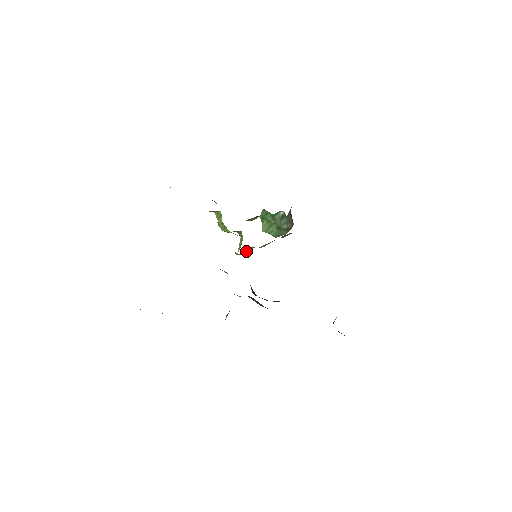
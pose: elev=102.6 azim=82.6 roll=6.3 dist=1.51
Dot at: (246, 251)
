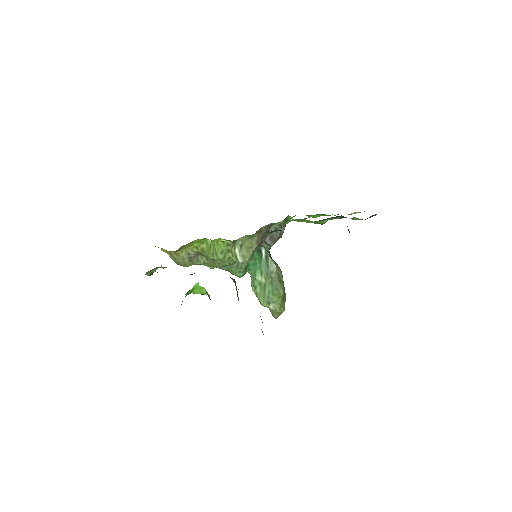
Dot at: (246, 260)
